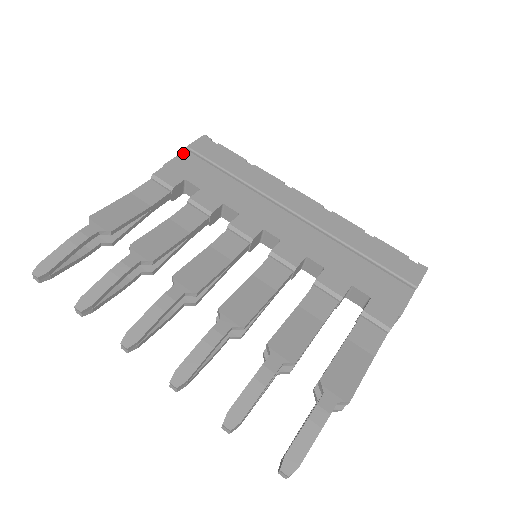
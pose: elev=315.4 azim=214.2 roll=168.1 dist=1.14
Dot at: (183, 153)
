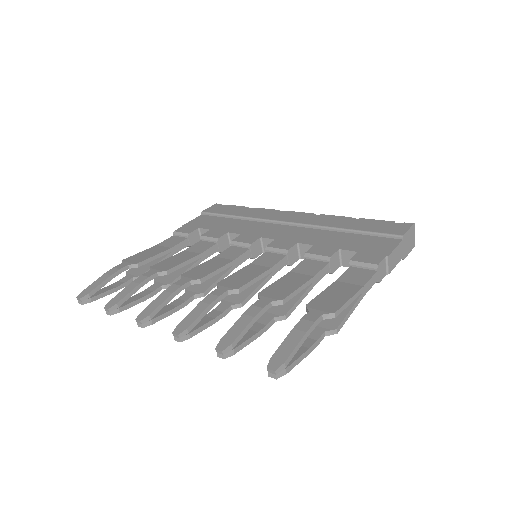
Dot at: (199, 217)
